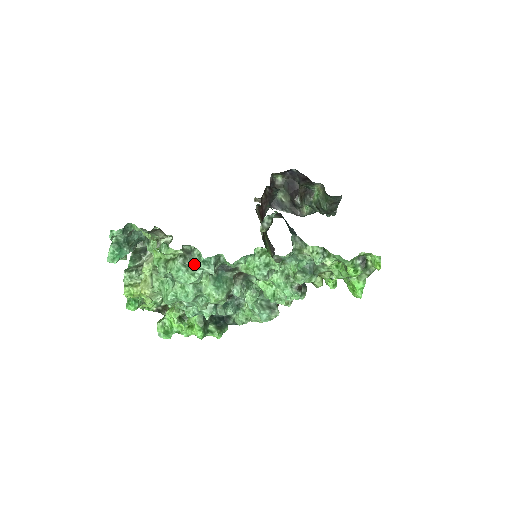
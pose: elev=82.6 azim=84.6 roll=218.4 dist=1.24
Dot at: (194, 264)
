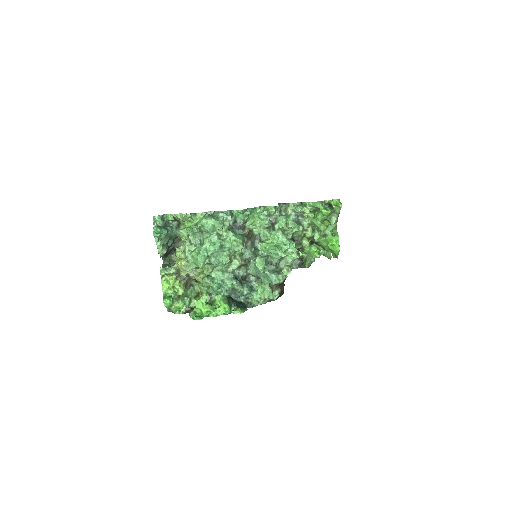
Dot at: (216, 216)
